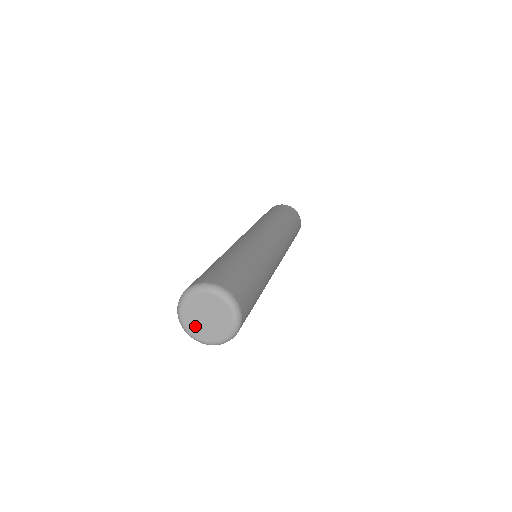
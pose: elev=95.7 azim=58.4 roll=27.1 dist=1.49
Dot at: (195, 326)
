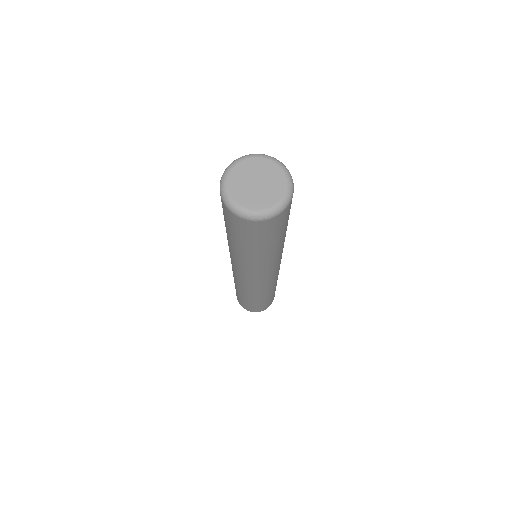
Dot at: (239, 178)
